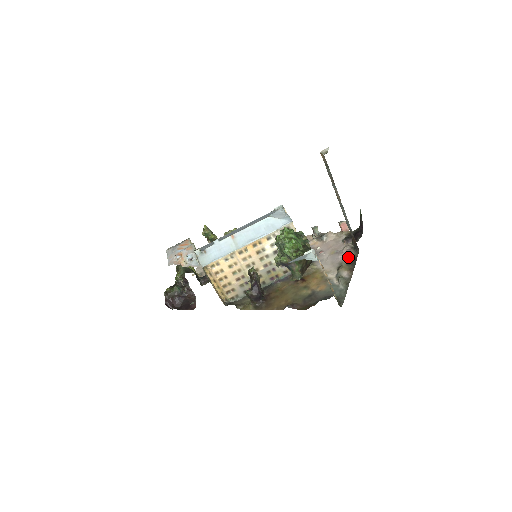
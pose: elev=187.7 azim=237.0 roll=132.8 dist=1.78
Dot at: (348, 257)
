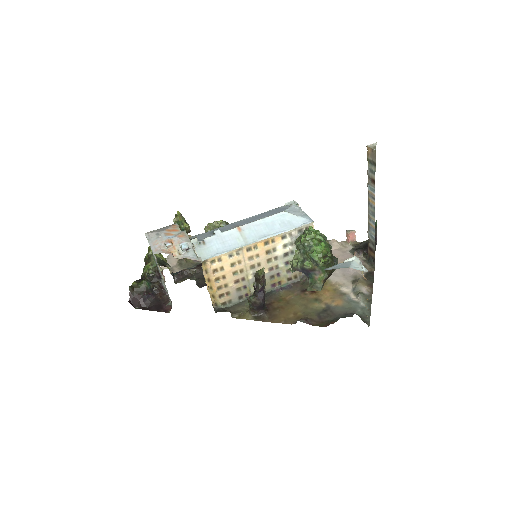
Dot at: occluded
